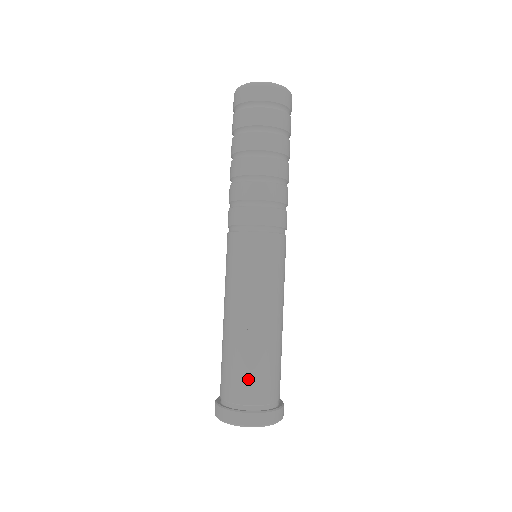
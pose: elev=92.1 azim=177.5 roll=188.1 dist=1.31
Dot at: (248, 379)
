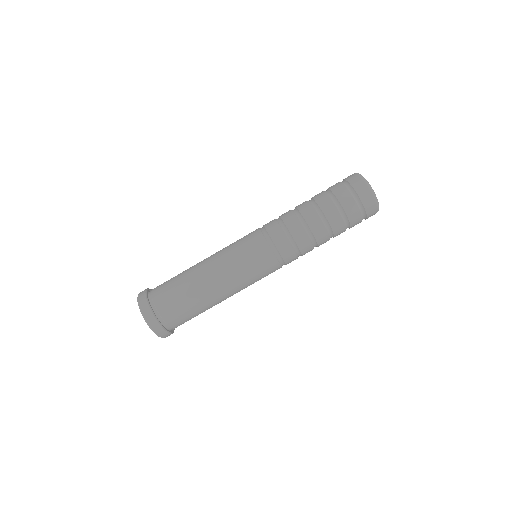
Dot at: (183, 314)
